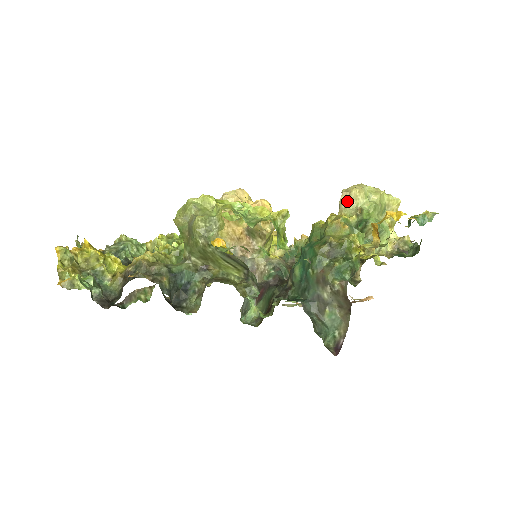
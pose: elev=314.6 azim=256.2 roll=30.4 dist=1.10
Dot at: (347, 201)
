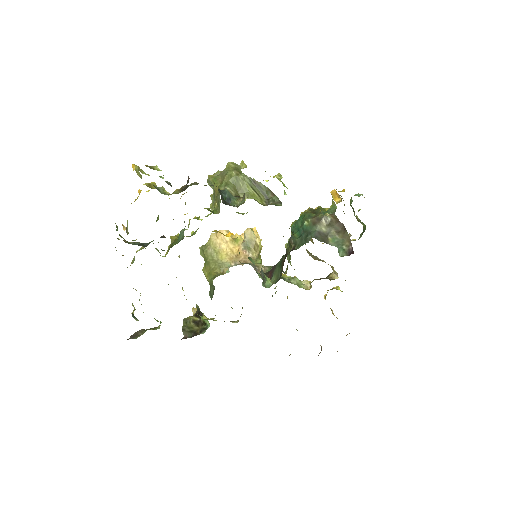
Dot at: occluded
